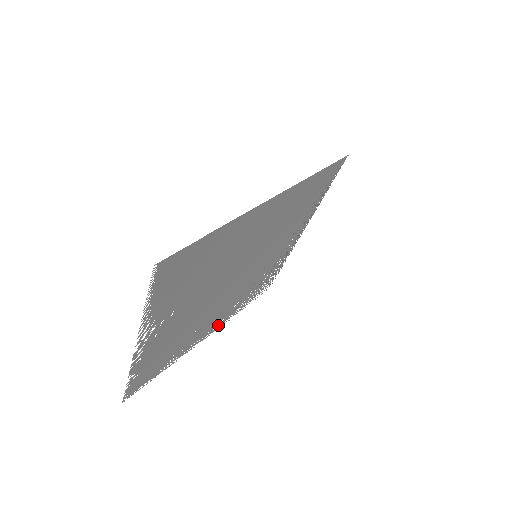
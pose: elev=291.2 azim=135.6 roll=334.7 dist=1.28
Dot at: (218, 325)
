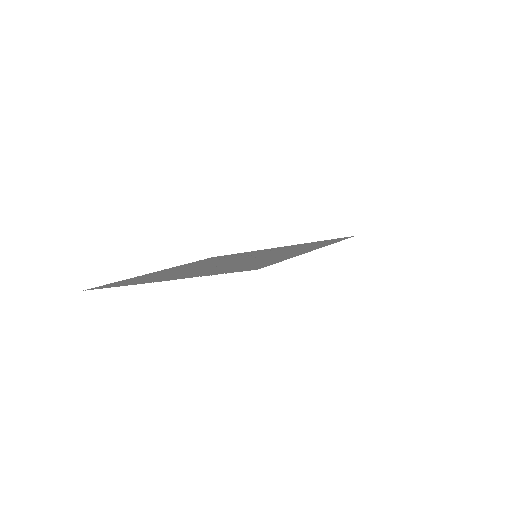
Dot at: occluded
